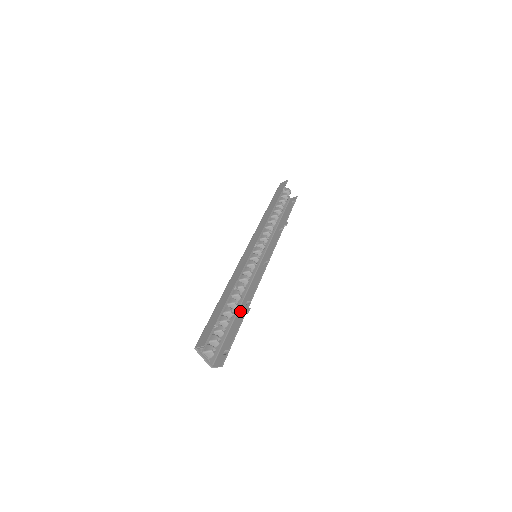
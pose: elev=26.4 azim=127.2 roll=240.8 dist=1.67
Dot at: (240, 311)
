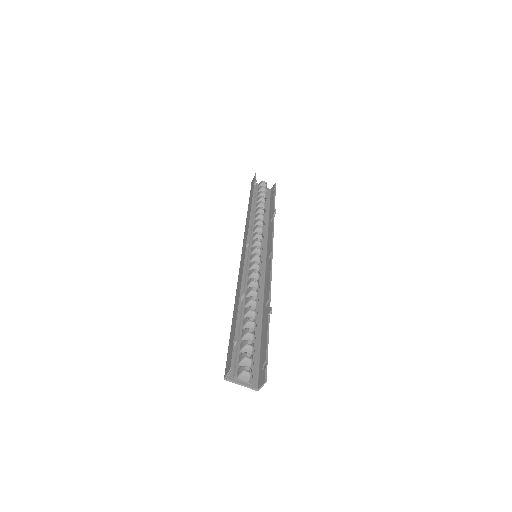
Dot at: (263, 316)
